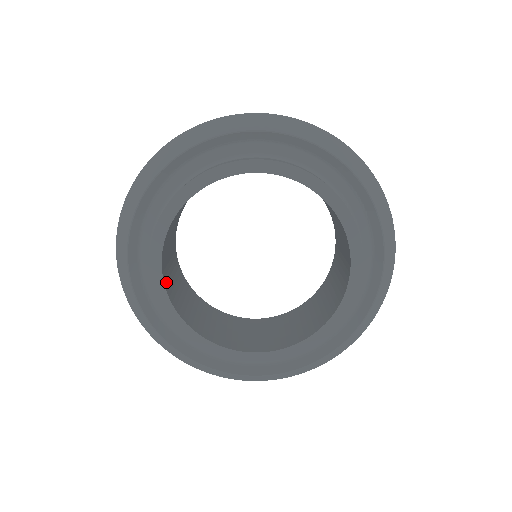
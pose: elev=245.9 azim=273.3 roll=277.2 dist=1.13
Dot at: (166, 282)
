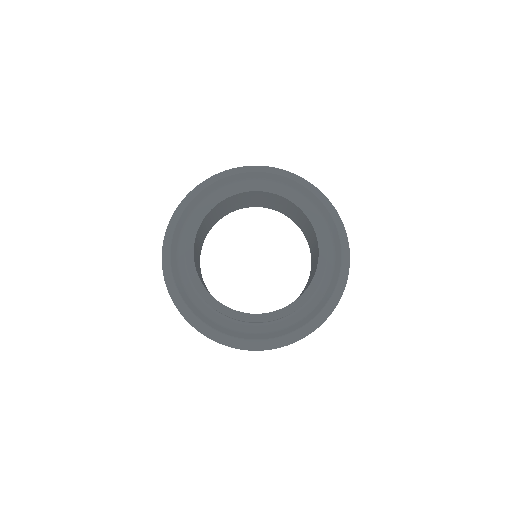
Dot at: (195, 263)
